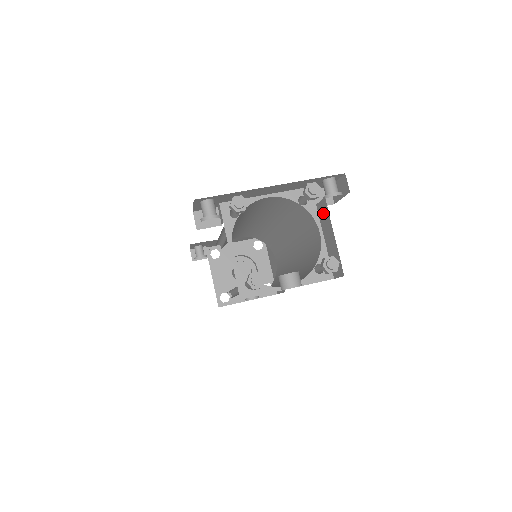
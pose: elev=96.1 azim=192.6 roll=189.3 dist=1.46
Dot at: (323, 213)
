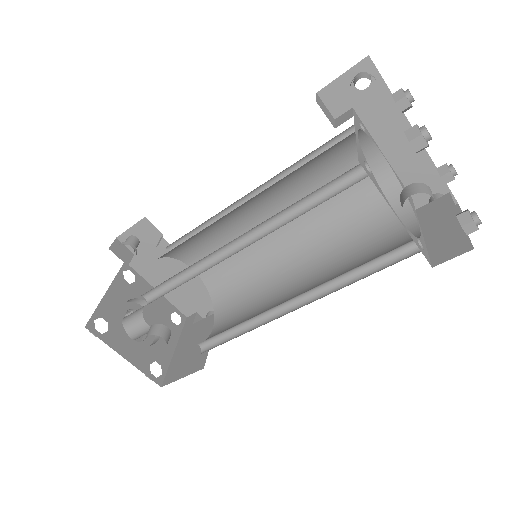
Dot at: (435, 209)
